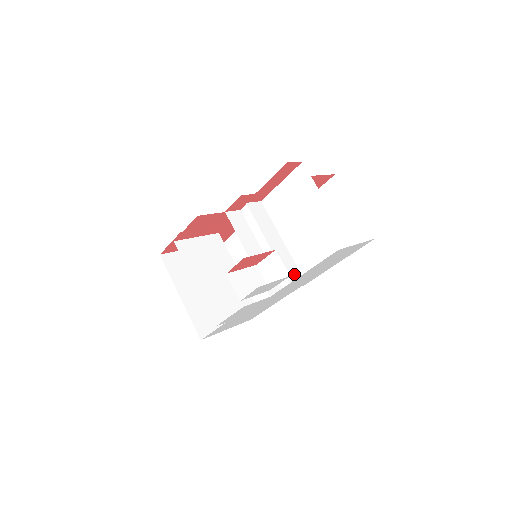
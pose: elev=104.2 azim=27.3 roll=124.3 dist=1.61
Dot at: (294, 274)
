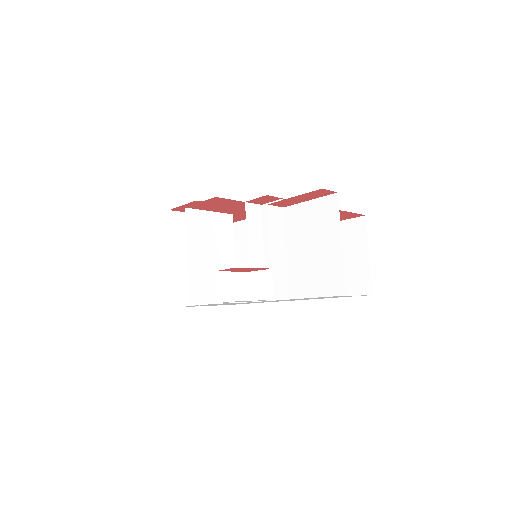
Dot at: (282, 293)
